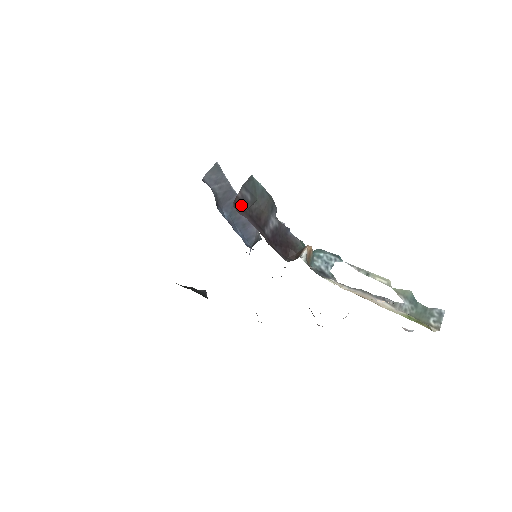
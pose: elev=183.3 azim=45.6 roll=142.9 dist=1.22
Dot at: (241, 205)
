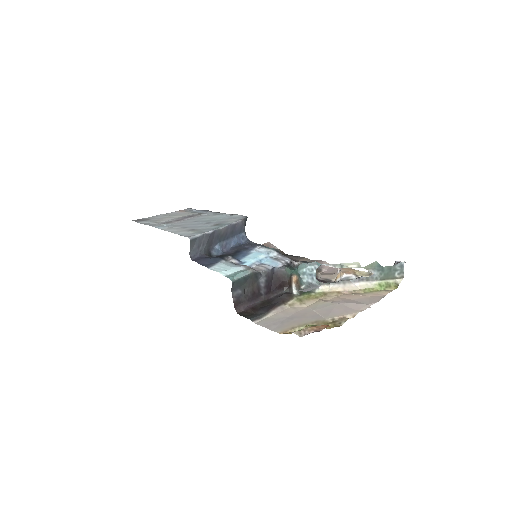
Dot at: (239, 303)
